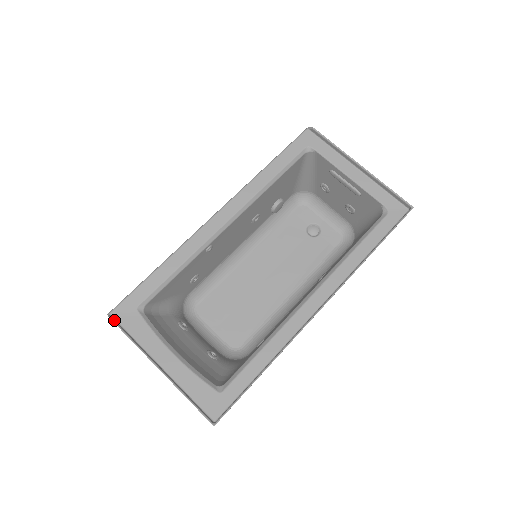
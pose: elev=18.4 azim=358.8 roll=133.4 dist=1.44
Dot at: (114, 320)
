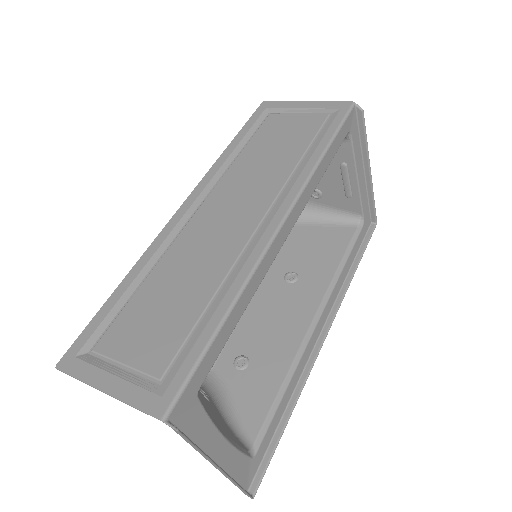
Dot at: (179, 430)
